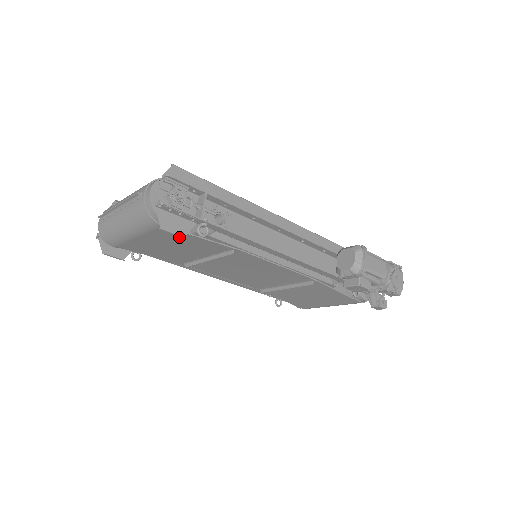
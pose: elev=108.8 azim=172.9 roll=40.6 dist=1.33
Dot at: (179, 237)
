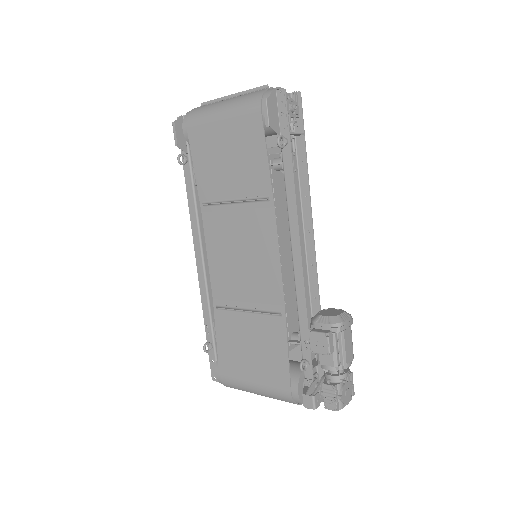
Dot at: (265, 123)
